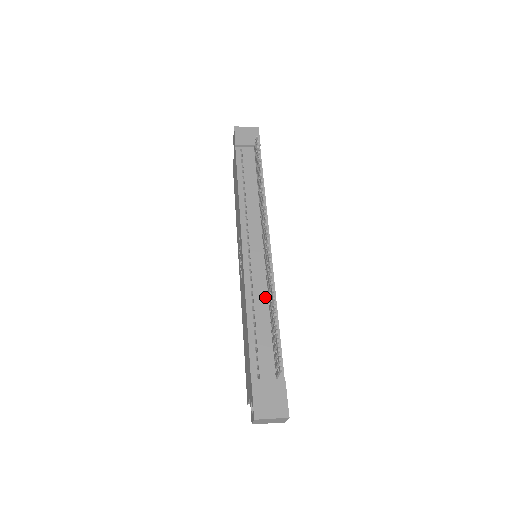
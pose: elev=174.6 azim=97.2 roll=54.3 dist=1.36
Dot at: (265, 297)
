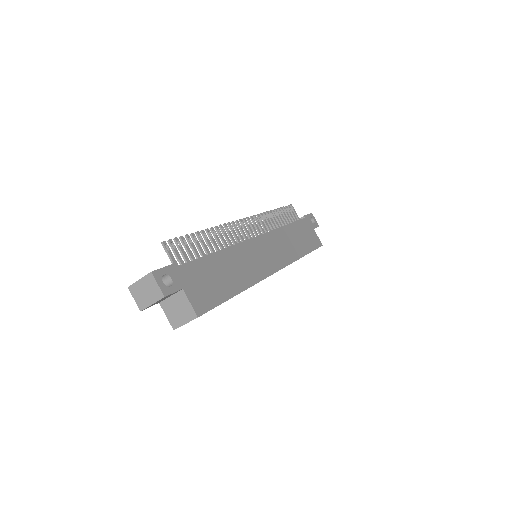
Dot at: occluded
